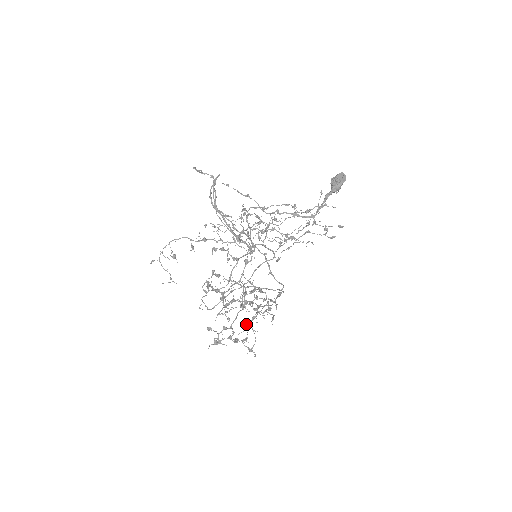
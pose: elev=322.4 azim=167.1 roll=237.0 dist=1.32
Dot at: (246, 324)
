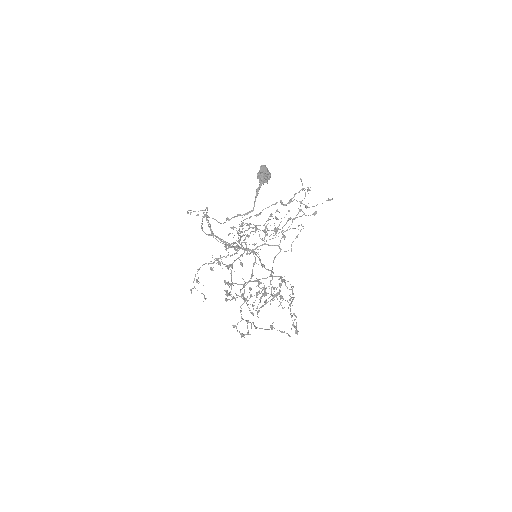
Dot at: occluded
